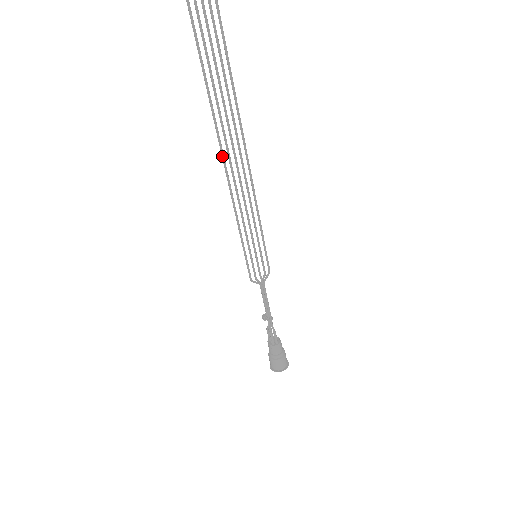
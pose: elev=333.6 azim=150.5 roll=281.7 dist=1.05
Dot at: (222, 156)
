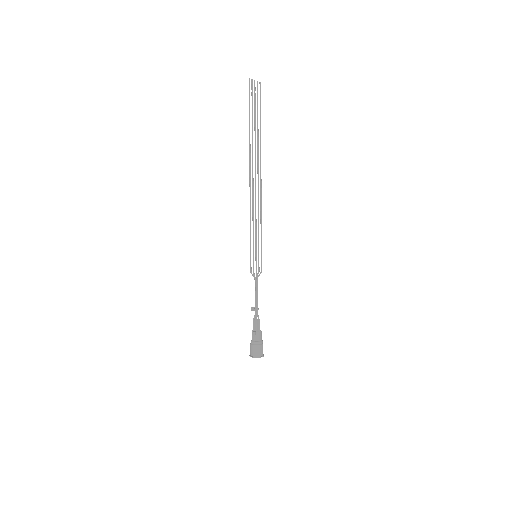
Dot at: (250, 184)
